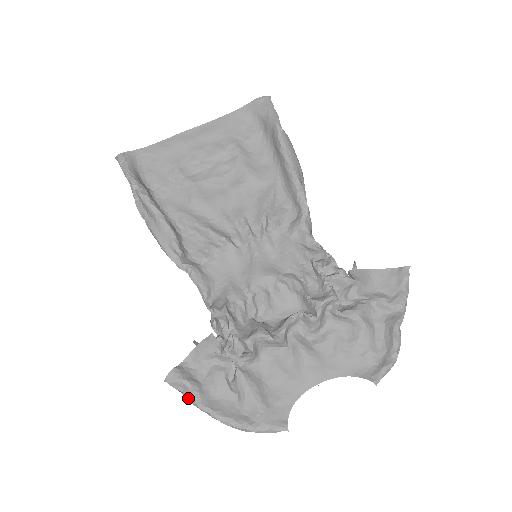
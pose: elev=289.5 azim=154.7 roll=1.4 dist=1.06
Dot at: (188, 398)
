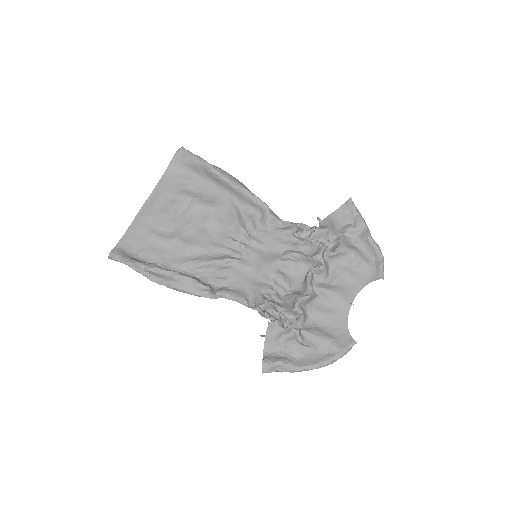
Dot at: (285, 371)
